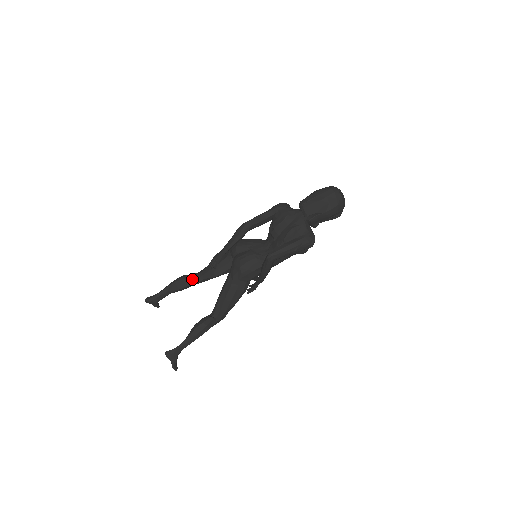
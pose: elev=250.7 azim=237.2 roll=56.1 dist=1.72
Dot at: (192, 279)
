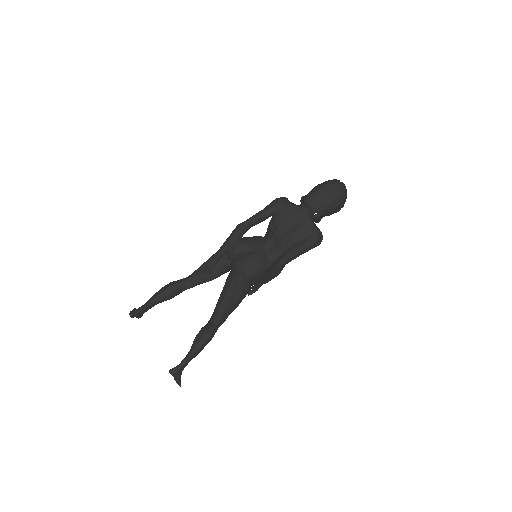
Dot at: (183, 286)
